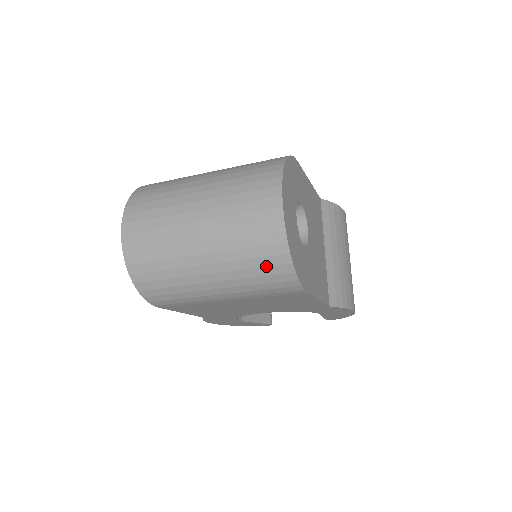
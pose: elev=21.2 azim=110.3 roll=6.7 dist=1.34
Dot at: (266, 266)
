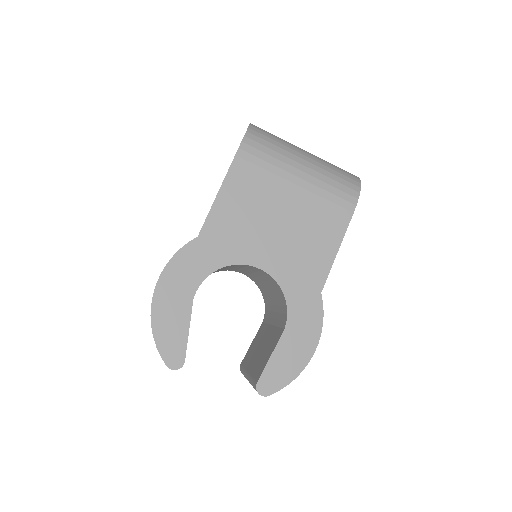
Dot at: (345, 175)
